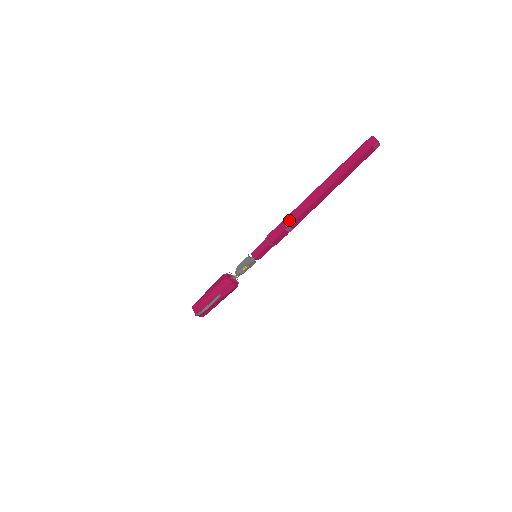
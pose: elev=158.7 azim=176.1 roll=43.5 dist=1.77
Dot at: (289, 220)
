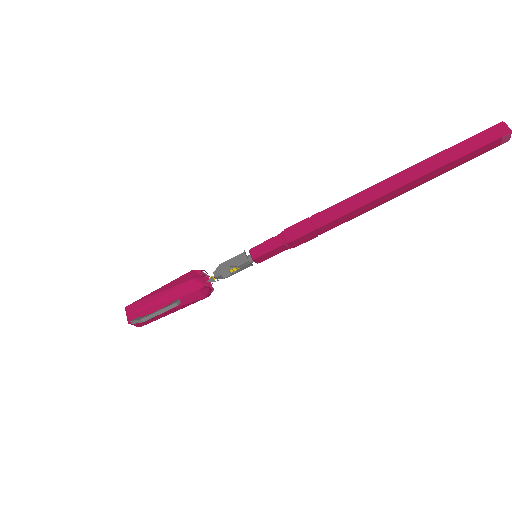
Dot at: (329, 215)
